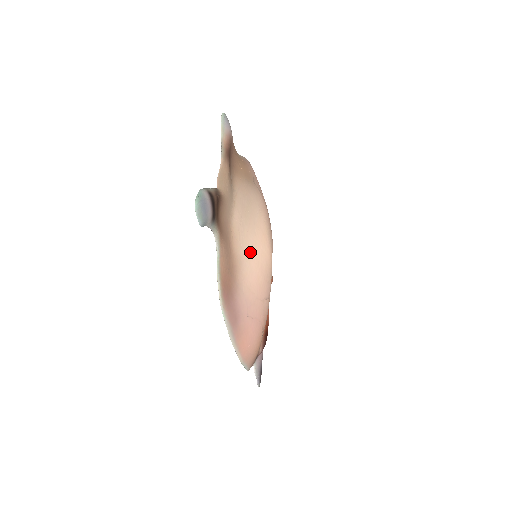
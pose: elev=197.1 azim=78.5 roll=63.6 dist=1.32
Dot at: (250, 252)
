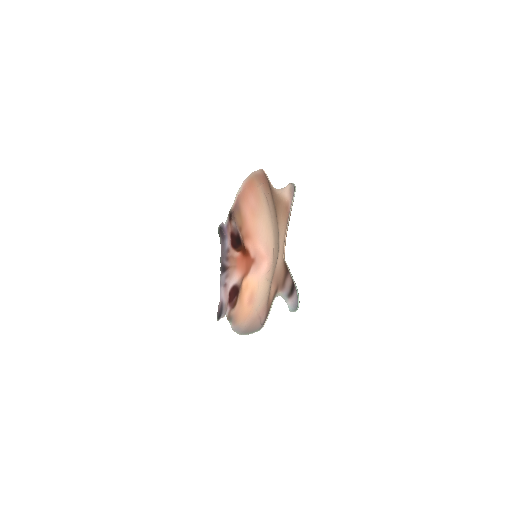
Dot at: occluded
